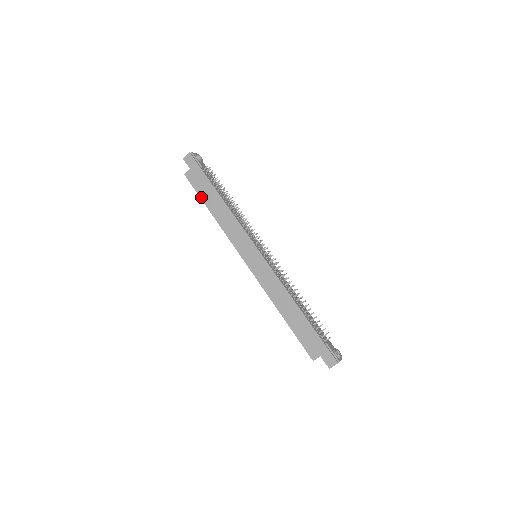
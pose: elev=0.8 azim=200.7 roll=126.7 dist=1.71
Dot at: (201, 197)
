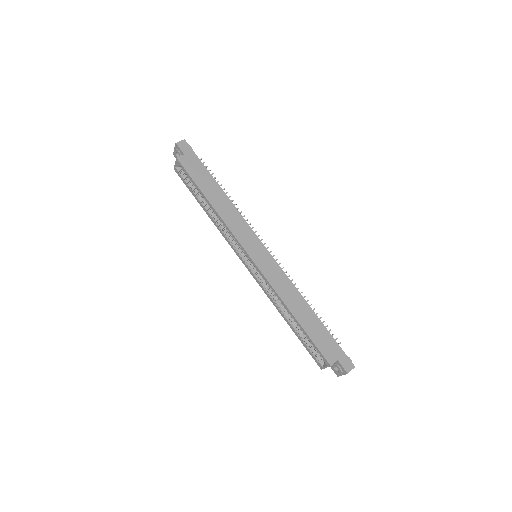
Dot at: (198, 184)
